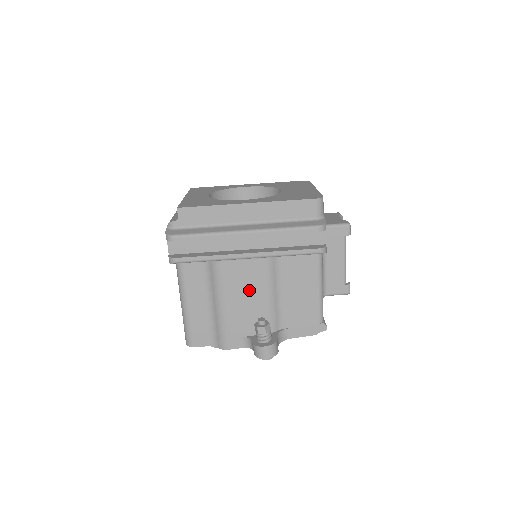
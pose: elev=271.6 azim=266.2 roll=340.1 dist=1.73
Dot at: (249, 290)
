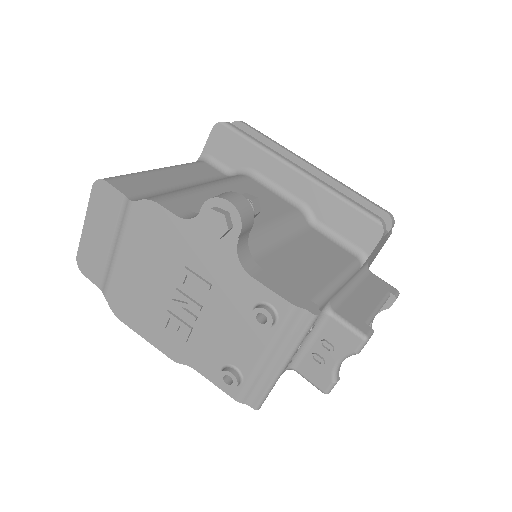
Dot at: occluded
